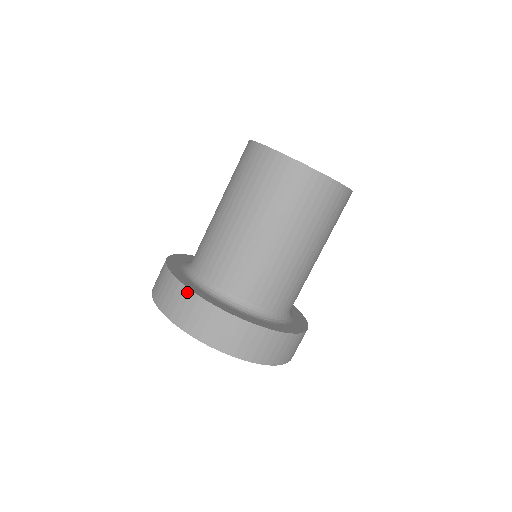
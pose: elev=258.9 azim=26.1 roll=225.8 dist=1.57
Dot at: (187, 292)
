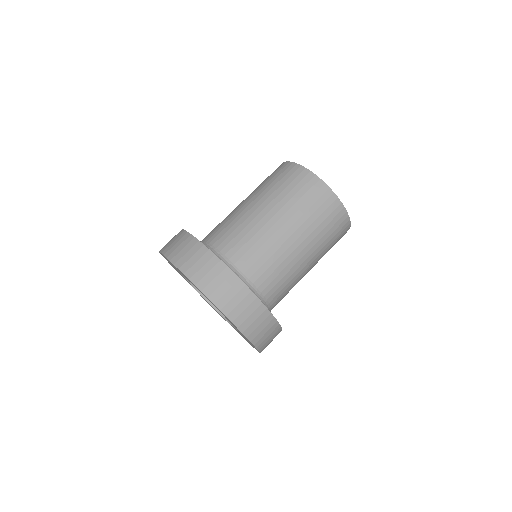
Dot at: (241, 284)
